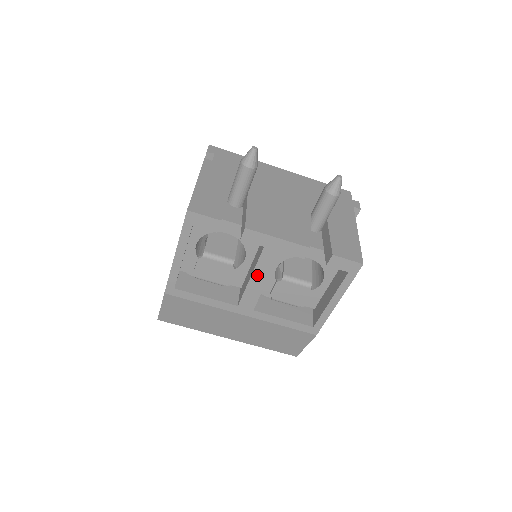
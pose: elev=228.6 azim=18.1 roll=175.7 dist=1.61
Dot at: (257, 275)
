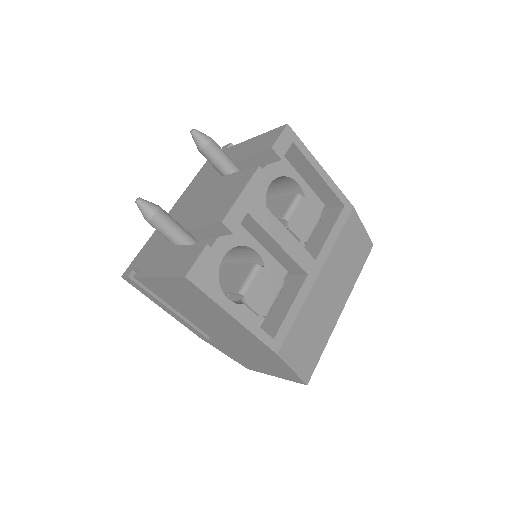
Dot at: (277, 236)
